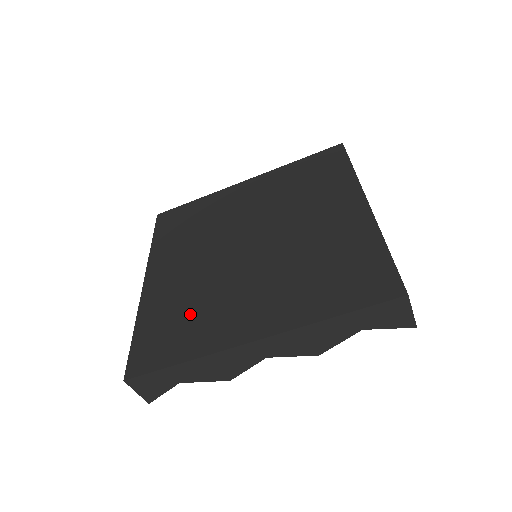
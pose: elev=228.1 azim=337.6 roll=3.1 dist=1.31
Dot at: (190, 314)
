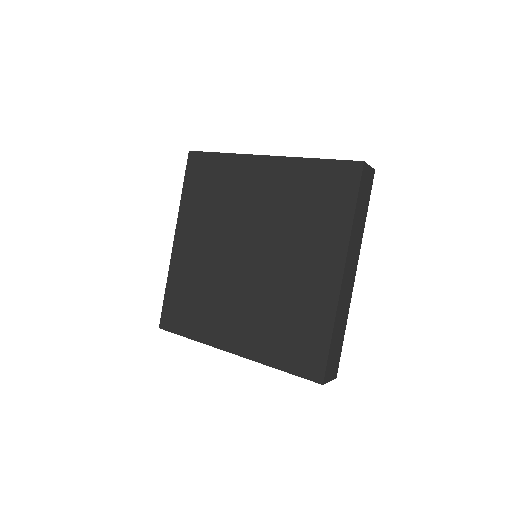
Dot at: (199, 301)
